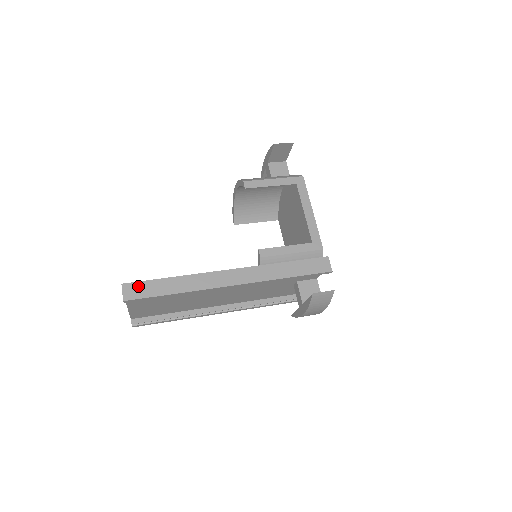
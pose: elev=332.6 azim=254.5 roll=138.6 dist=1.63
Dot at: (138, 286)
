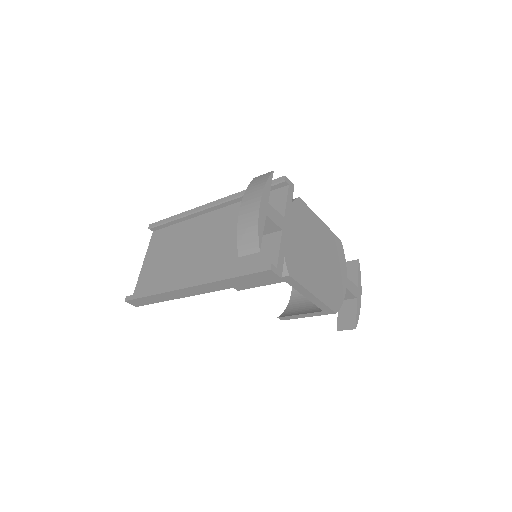
Dot at: occluded
